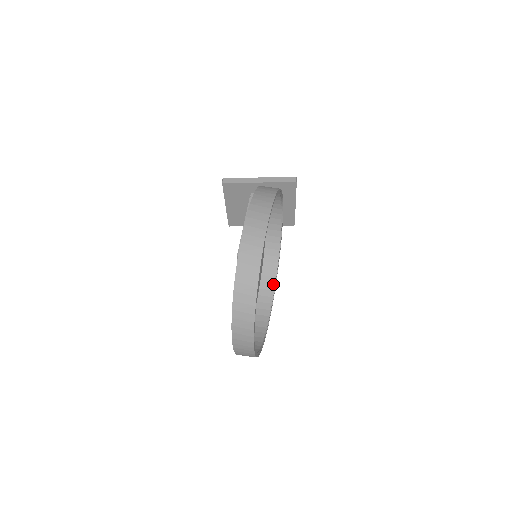
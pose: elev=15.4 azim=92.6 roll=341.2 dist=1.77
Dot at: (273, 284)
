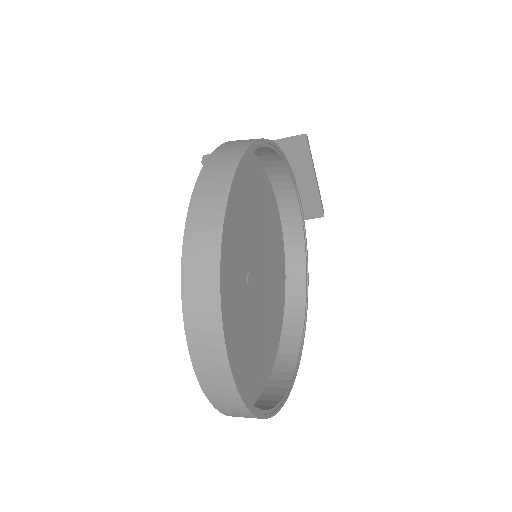
Dot at: (303, 307)
